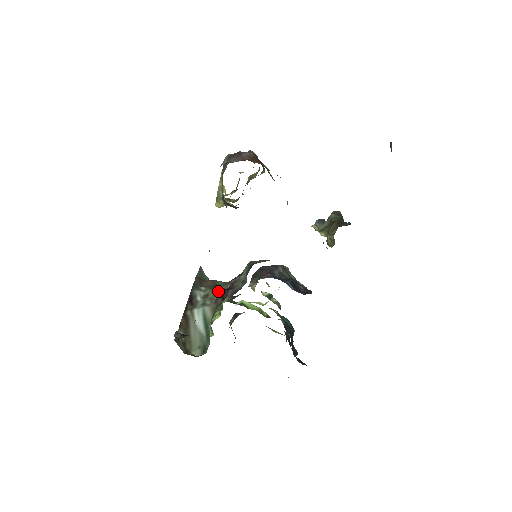
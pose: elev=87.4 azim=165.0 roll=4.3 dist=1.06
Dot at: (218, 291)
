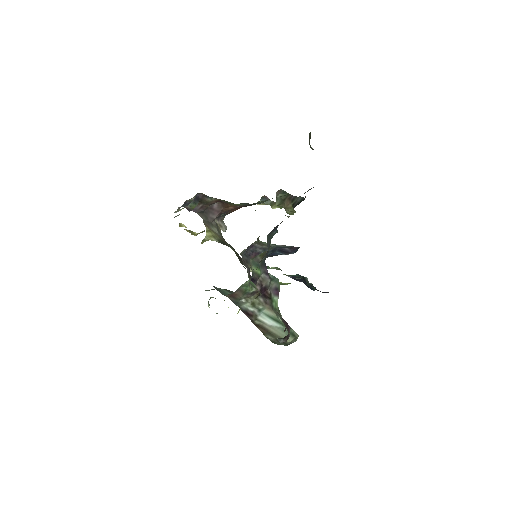
Dot at: (257, 295)
